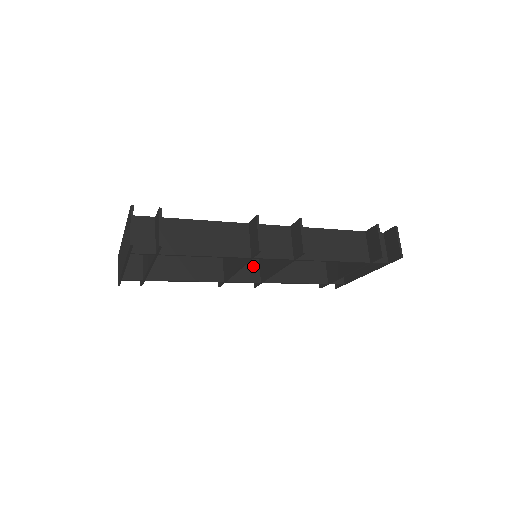
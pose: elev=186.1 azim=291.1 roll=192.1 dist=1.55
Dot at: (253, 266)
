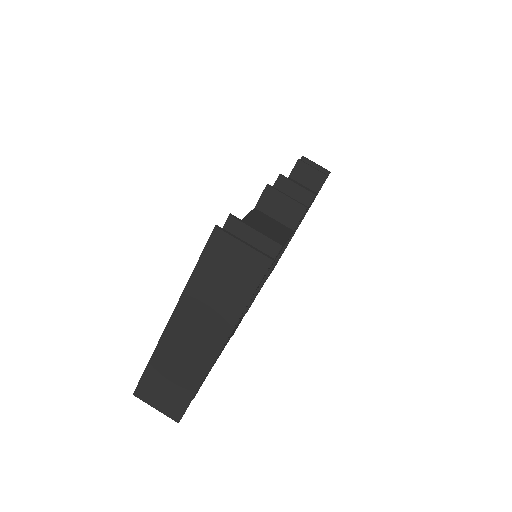
Dot at: occluded
